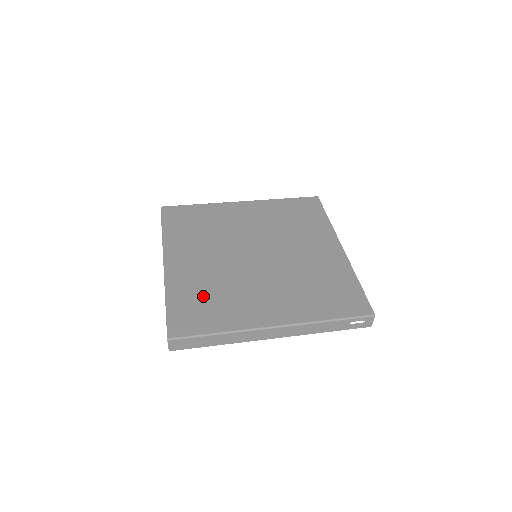
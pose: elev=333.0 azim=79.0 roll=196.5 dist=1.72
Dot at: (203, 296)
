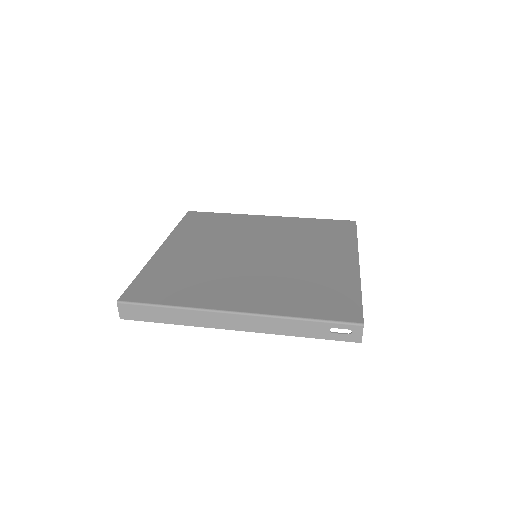
Dot at: (178, 276)
